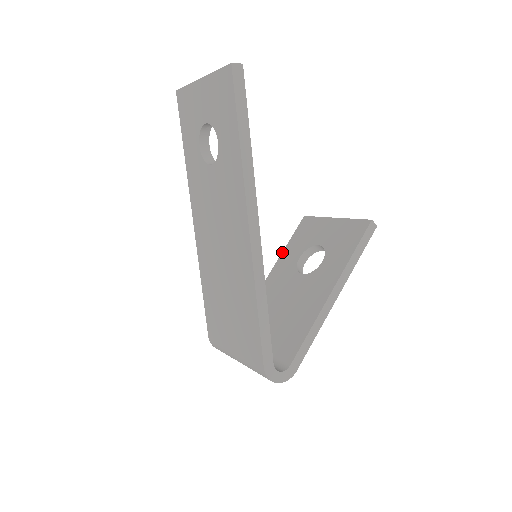
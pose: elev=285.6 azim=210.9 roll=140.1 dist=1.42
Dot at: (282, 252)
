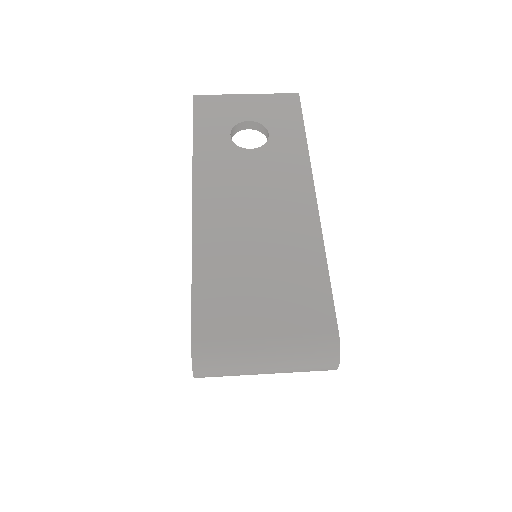
Dot at: occluded
